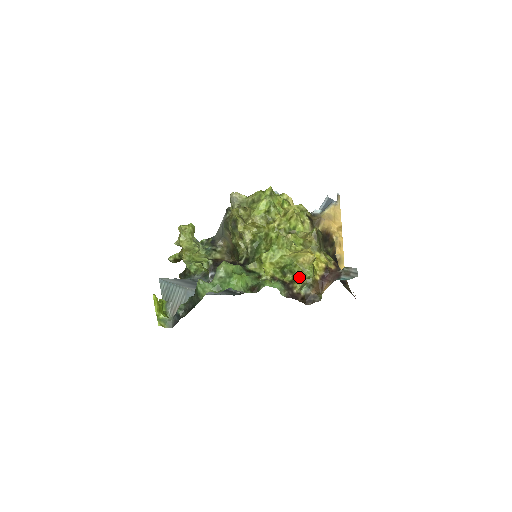
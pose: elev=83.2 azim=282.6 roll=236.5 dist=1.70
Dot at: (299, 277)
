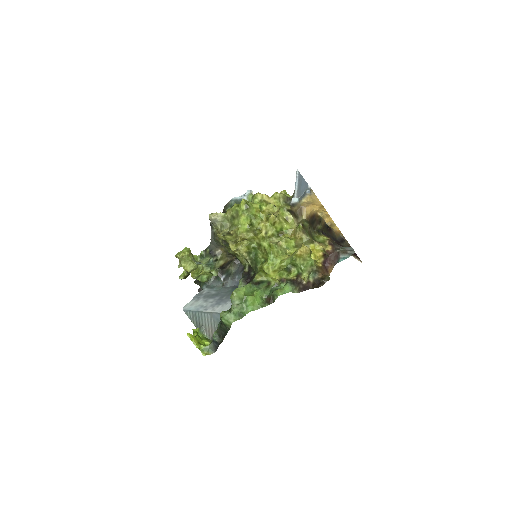
Dot at: (303, 269)
